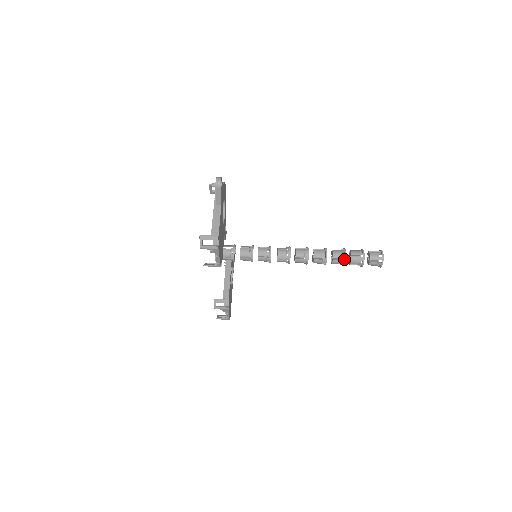
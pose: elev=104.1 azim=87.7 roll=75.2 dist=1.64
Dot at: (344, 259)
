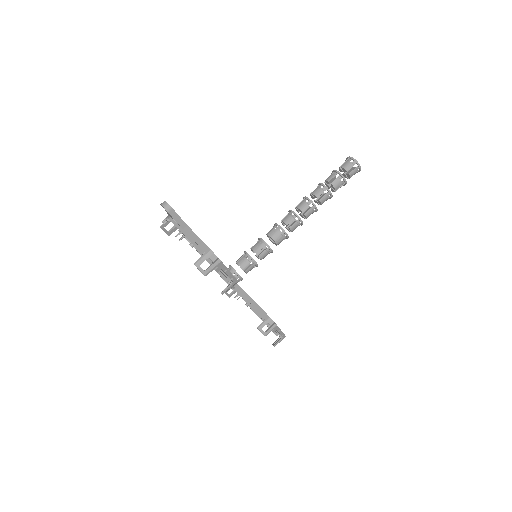
Dot at: (327, 190)
